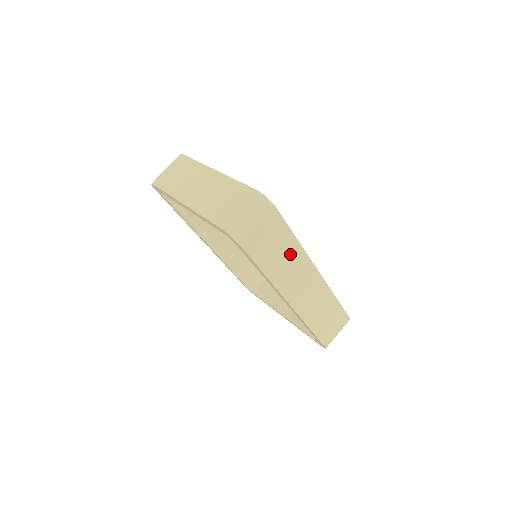
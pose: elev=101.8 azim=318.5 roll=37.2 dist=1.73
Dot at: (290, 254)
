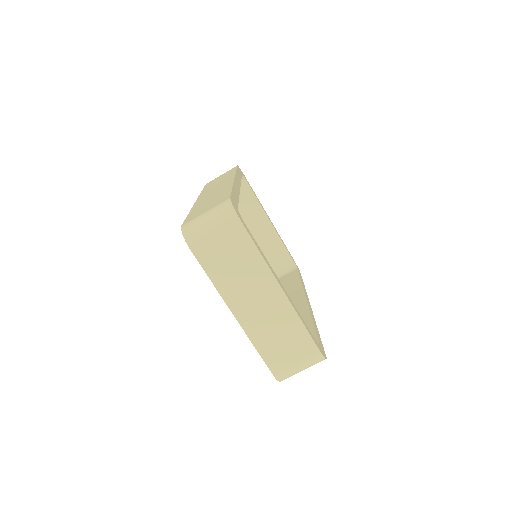
Dot at: occluded
